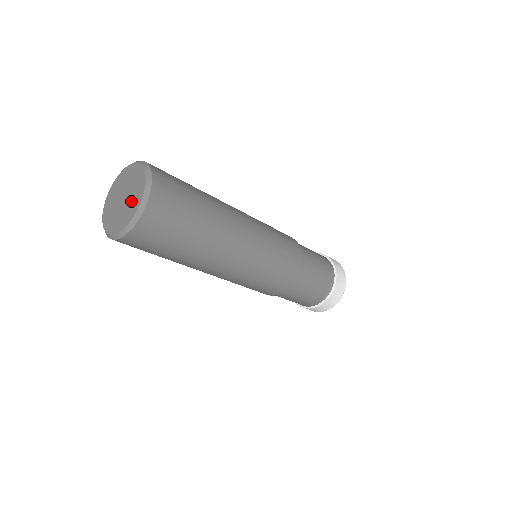
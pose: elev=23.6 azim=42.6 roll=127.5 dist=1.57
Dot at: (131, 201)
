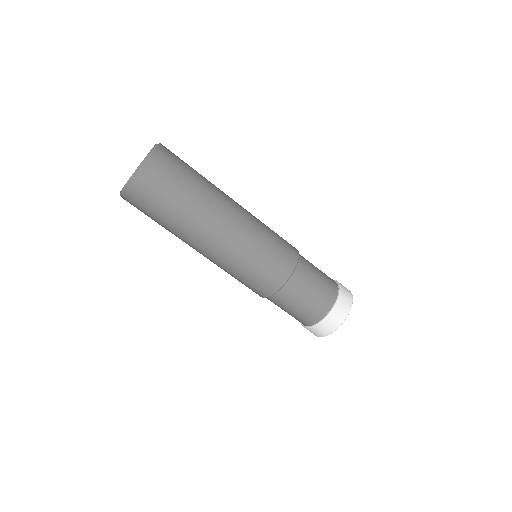
Dot at: occluded
